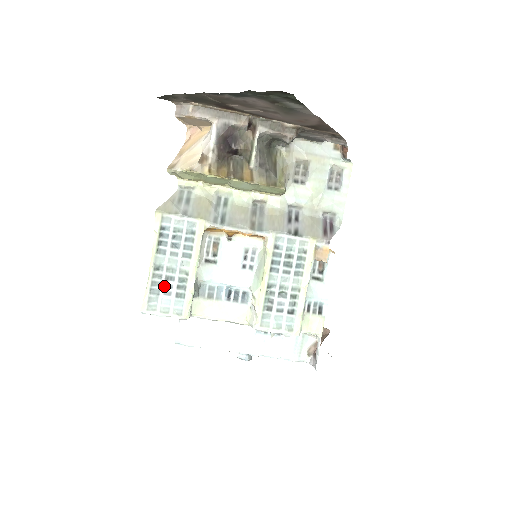
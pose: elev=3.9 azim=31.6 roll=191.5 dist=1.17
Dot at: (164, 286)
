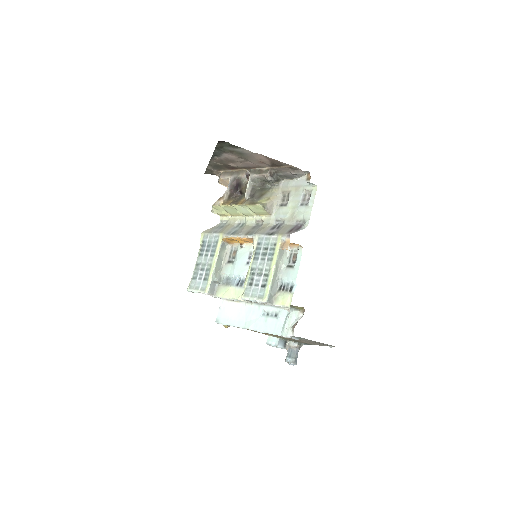
Dot at: (199, 274)
